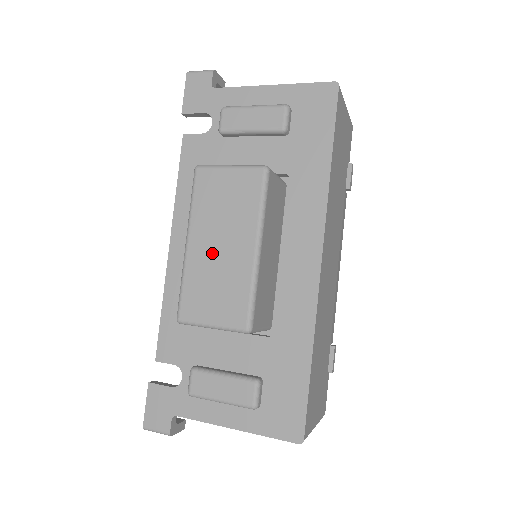
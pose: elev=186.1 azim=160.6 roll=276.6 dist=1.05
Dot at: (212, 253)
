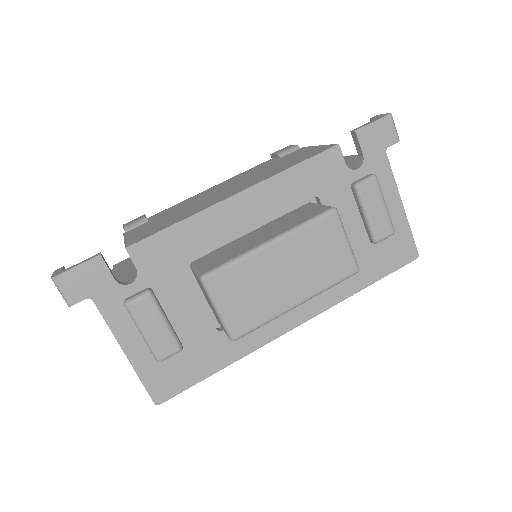
Dot at: (276, 272)
